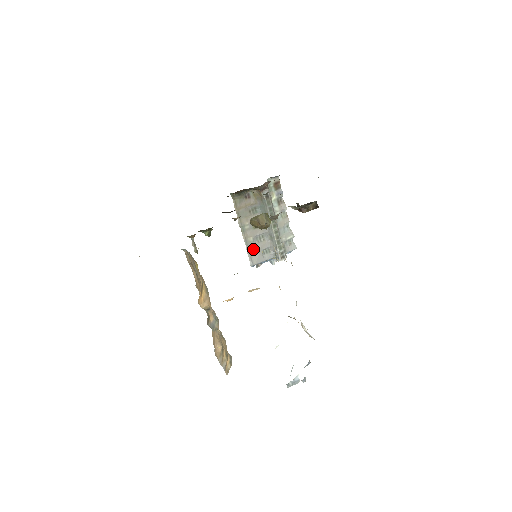
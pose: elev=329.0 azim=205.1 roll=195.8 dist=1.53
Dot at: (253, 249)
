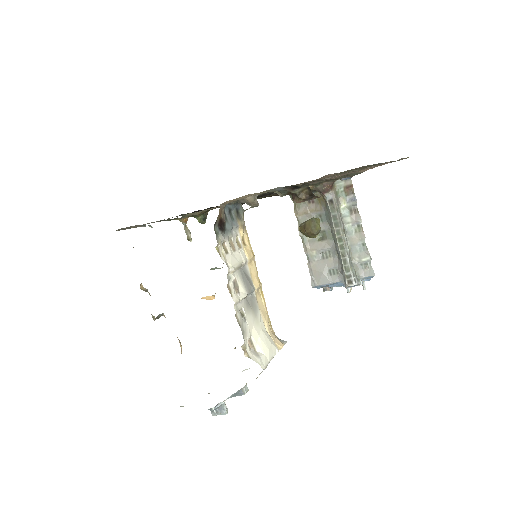
Dot at: (316, 266)
